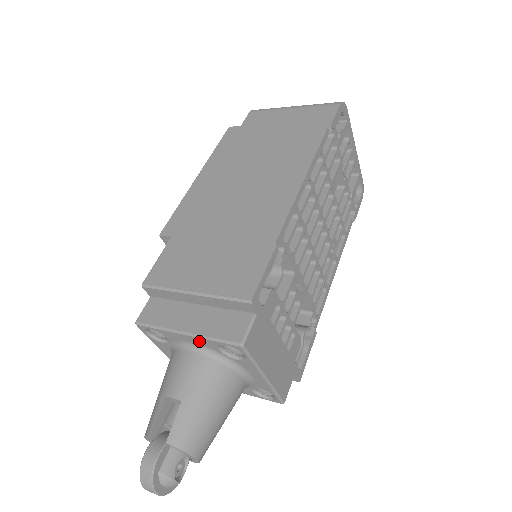
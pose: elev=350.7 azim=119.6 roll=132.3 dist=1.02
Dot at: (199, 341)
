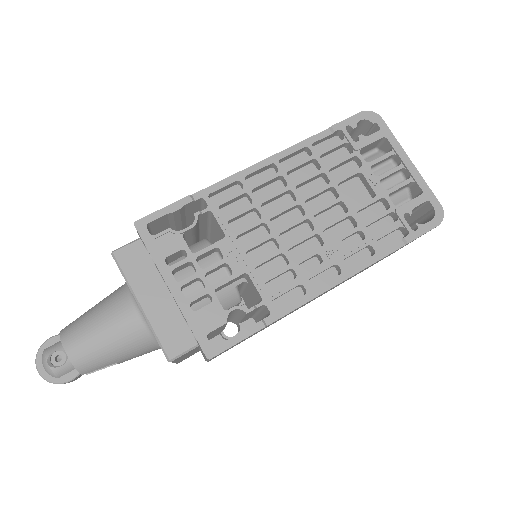
Dot at: occluded
